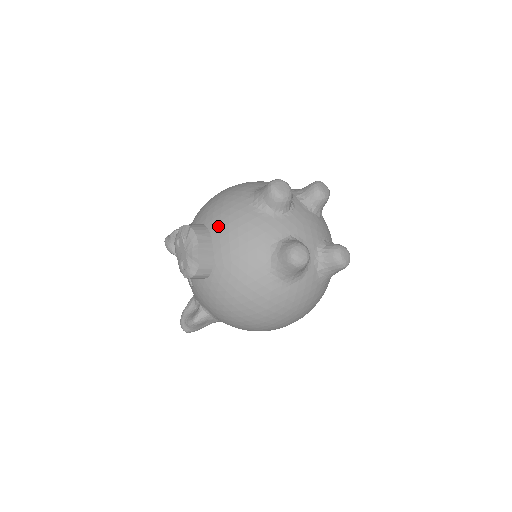
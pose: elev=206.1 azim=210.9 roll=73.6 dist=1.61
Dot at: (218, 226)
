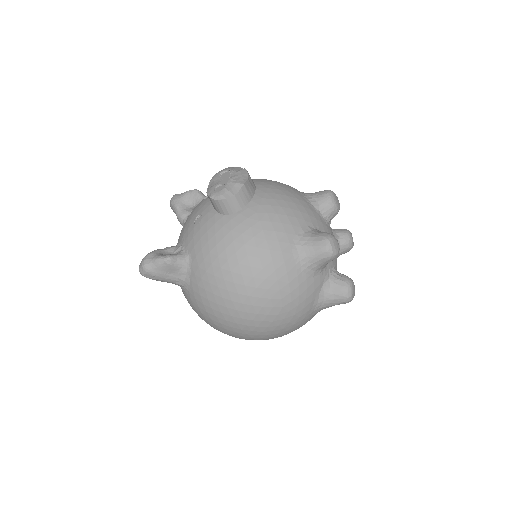
Dot at: (267, 186)
